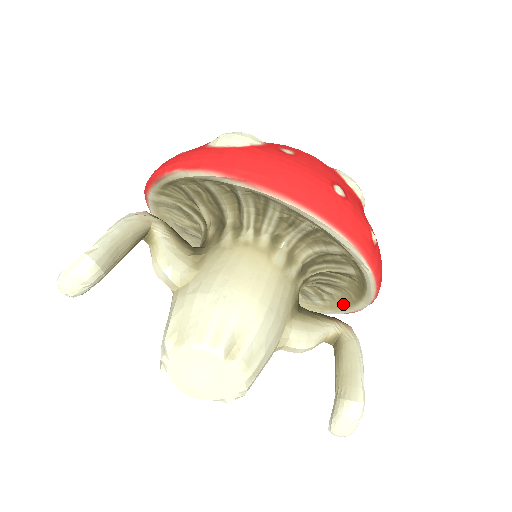
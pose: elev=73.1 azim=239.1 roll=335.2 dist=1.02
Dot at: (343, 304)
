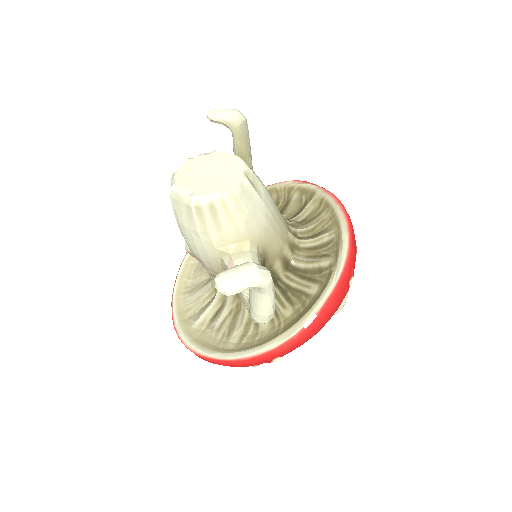
Dot at: (259, 343)
